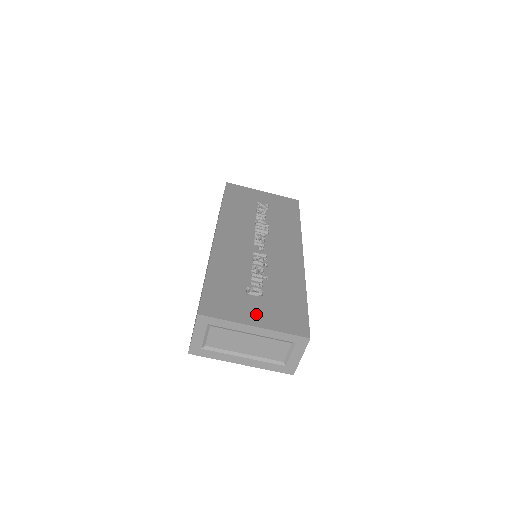
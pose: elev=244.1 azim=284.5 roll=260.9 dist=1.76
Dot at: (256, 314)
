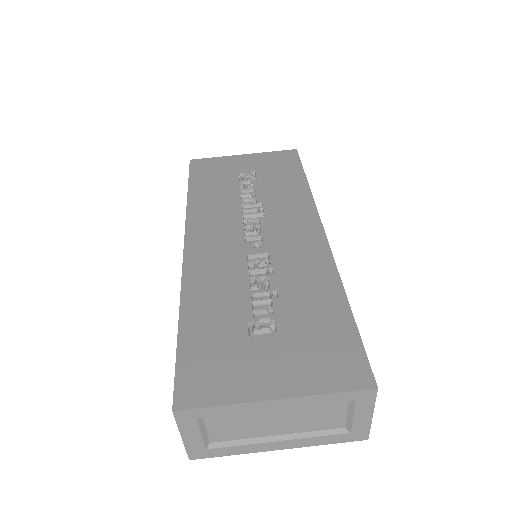
Dot at: (273, 372)
